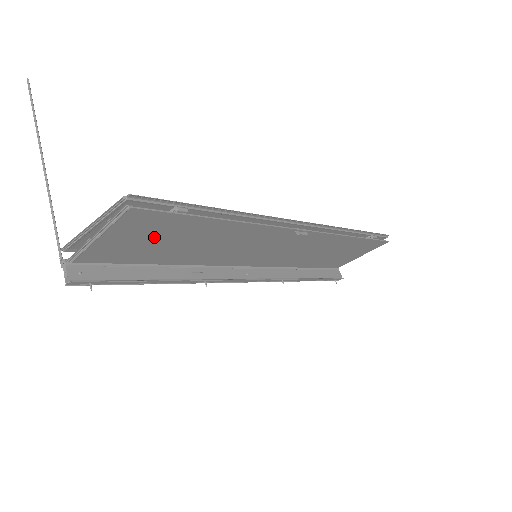
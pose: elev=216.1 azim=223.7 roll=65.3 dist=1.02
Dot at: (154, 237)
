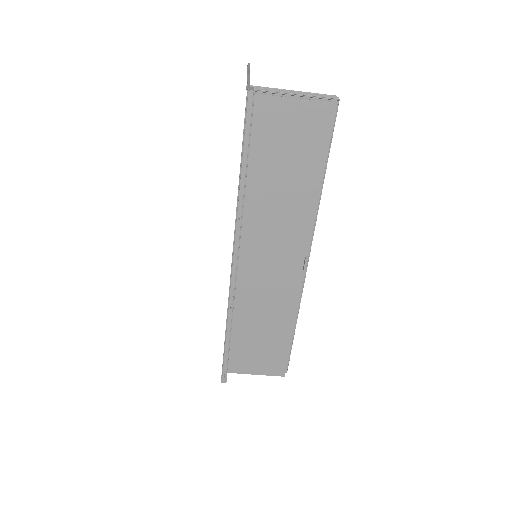
Dot at: (295, 140)
